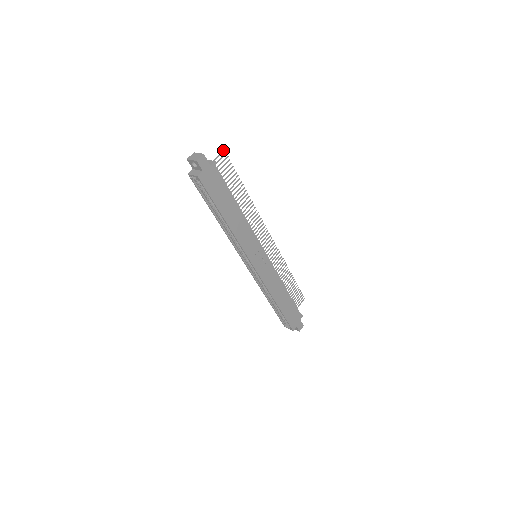
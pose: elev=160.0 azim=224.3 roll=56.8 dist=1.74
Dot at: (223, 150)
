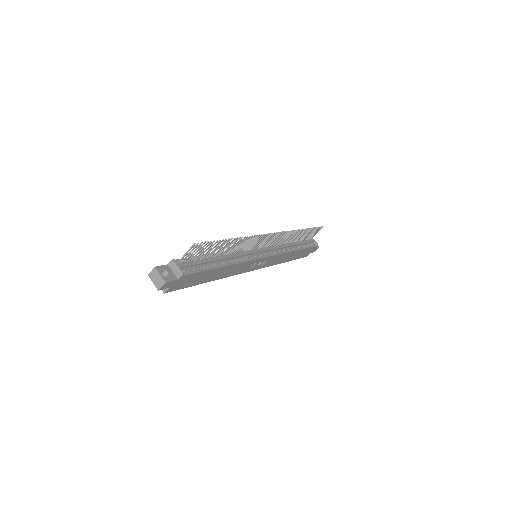
Dot at: (193, 245)
